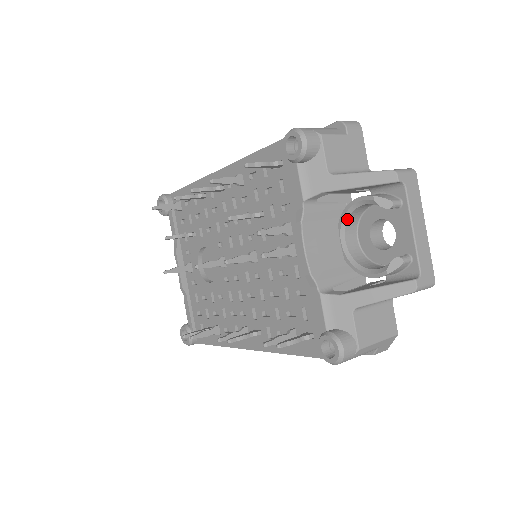
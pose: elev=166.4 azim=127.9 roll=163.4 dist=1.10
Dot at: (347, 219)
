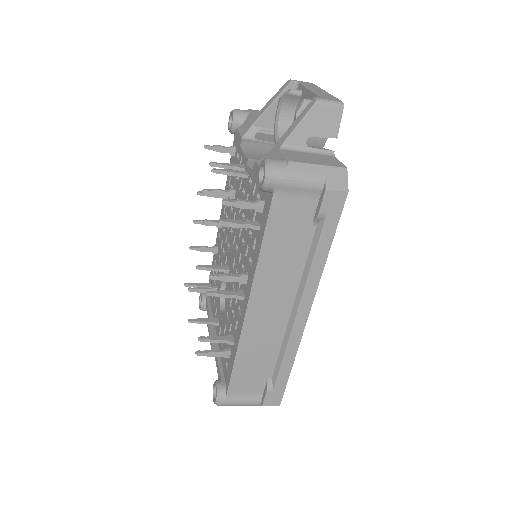
Dot at: (277, 132)
